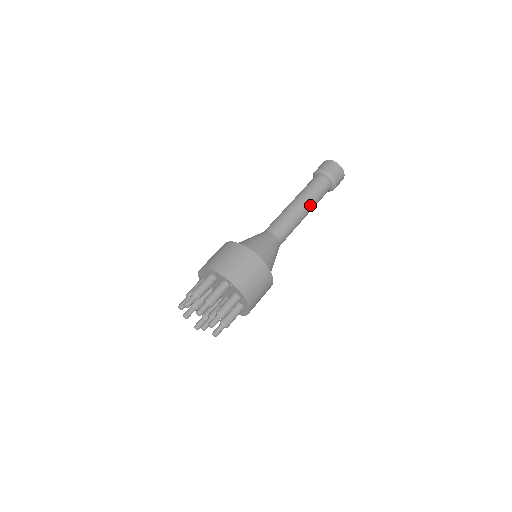
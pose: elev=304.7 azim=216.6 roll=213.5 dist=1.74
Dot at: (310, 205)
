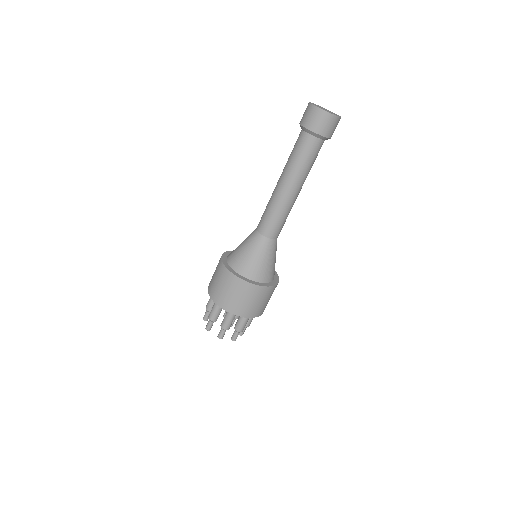
Dot at: (301, 183)
